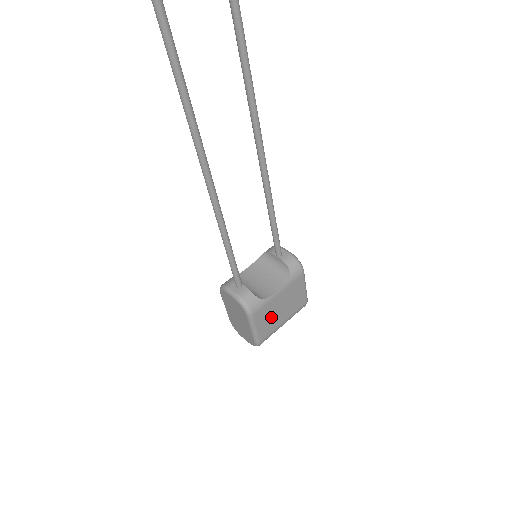
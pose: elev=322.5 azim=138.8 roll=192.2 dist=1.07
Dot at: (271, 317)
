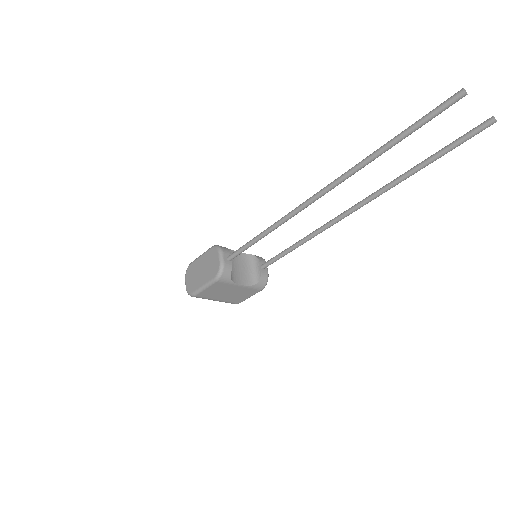
Dot at: (219, 291)
